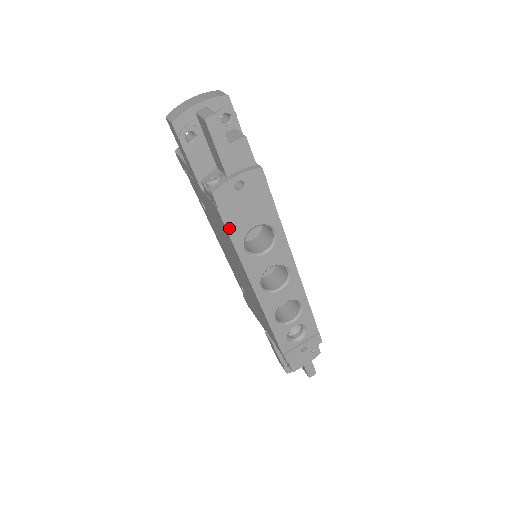
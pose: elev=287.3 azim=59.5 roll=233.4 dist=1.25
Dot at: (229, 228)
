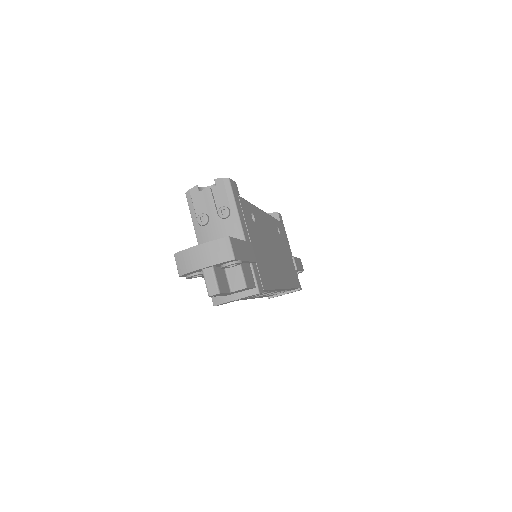
Dot at: occluded
